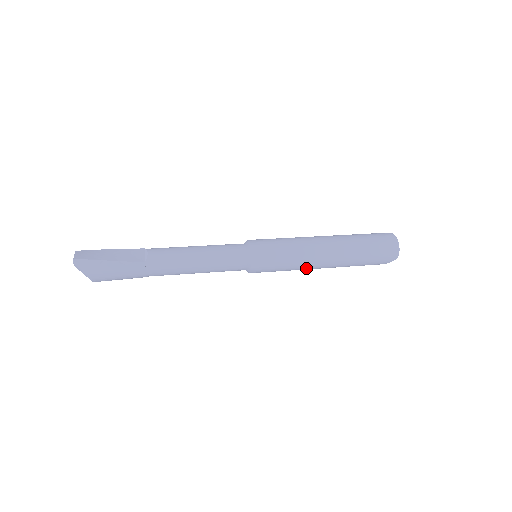
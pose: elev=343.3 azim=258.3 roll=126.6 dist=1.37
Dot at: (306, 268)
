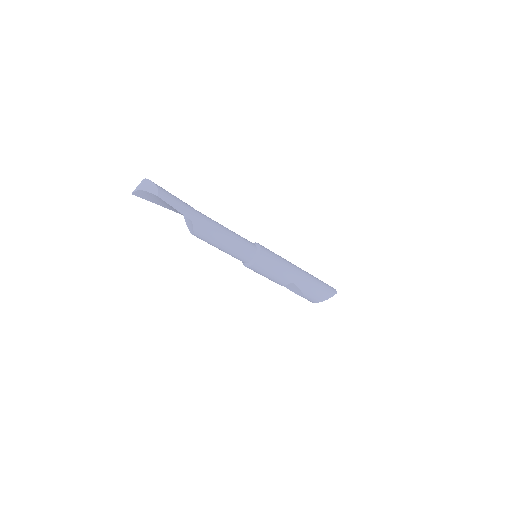
Dot at: (291, 271)
